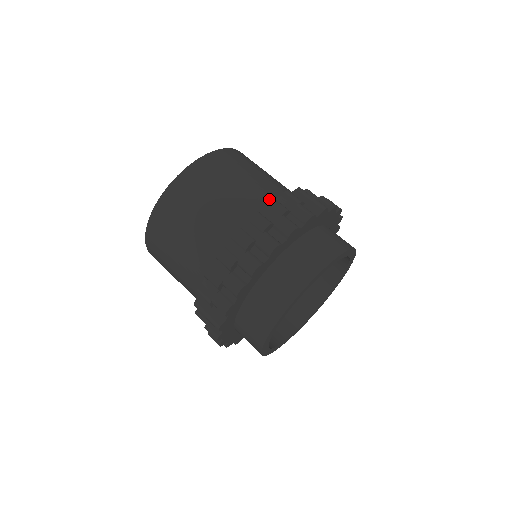
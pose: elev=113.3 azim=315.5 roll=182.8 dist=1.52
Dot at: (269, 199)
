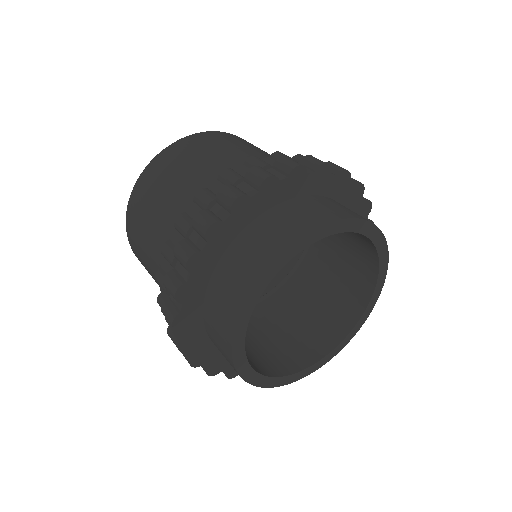
Dot at: occluded
